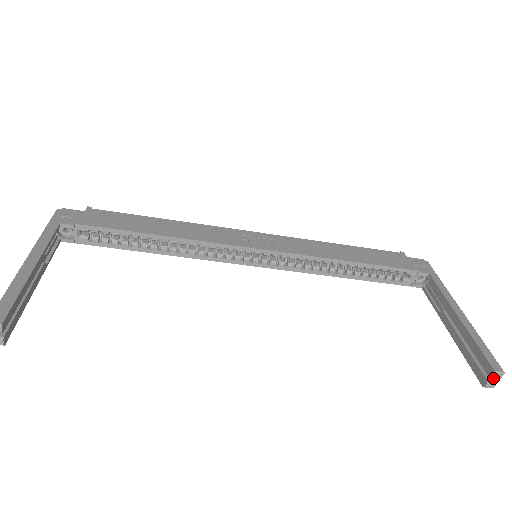
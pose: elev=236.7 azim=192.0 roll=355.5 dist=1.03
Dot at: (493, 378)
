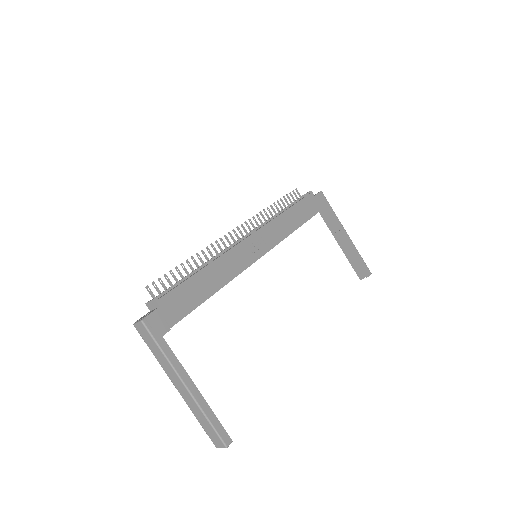
Dot at: (366, 276)
